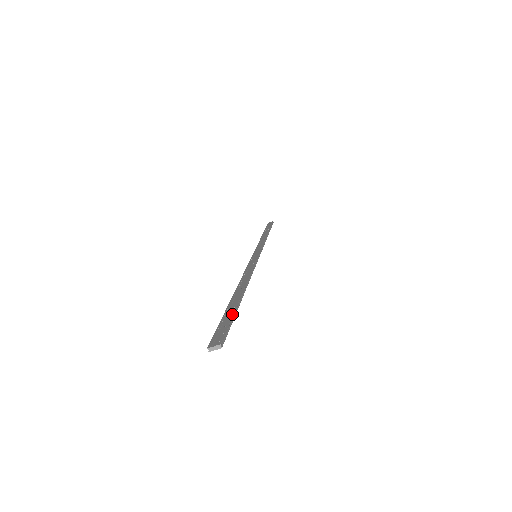
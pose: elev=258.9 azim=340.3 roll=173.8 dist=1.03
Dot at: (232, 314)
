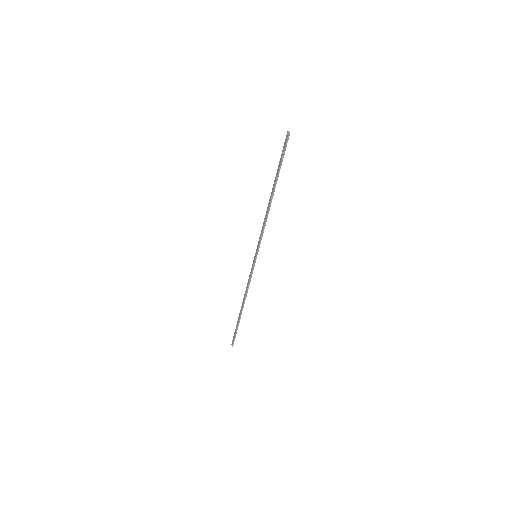
Dot at: (236, 330)
